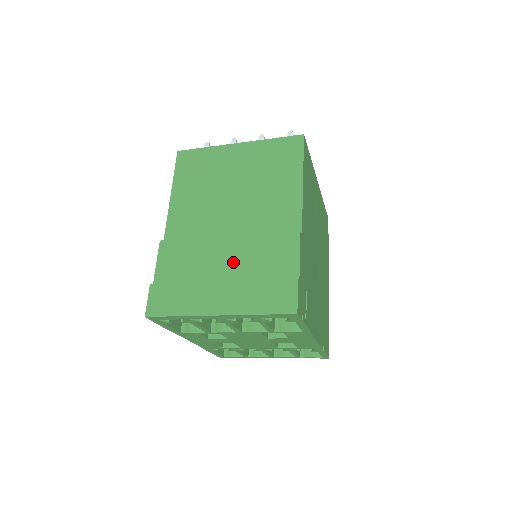
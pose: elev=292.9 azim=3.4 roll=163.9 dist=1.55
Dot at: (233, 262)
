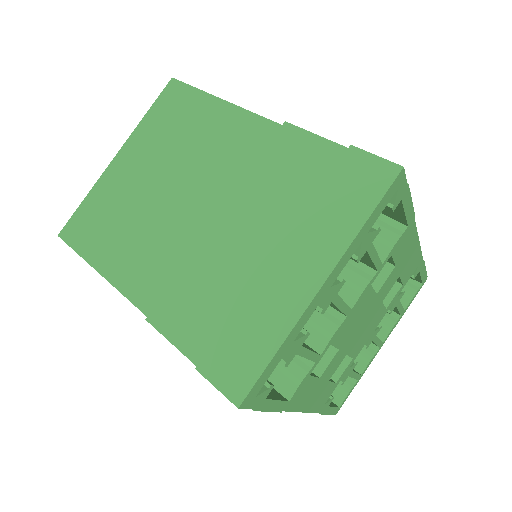
Dot at: (258, 228)
